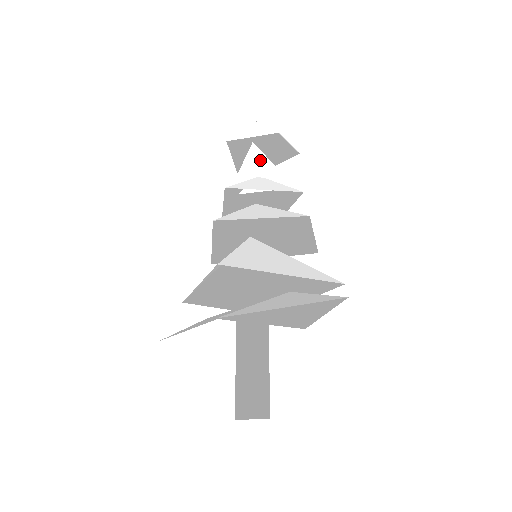
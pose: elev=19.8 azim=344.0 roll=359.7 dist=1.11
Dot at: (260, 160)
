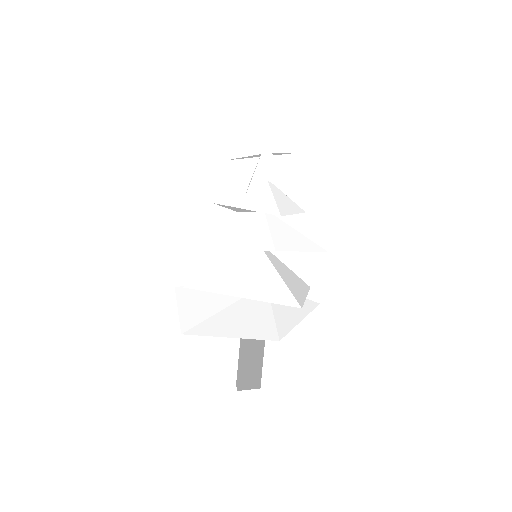
Dot at: (271, 163)
